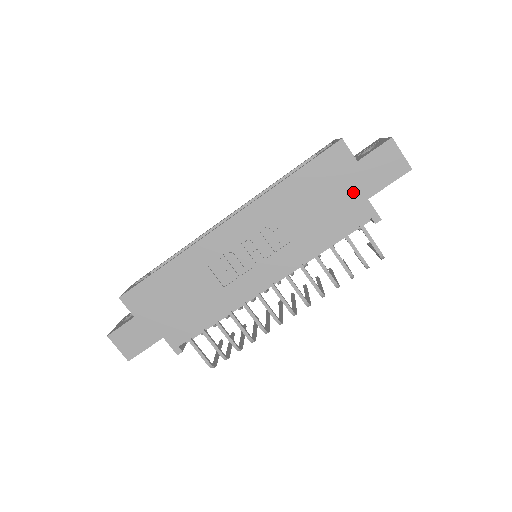
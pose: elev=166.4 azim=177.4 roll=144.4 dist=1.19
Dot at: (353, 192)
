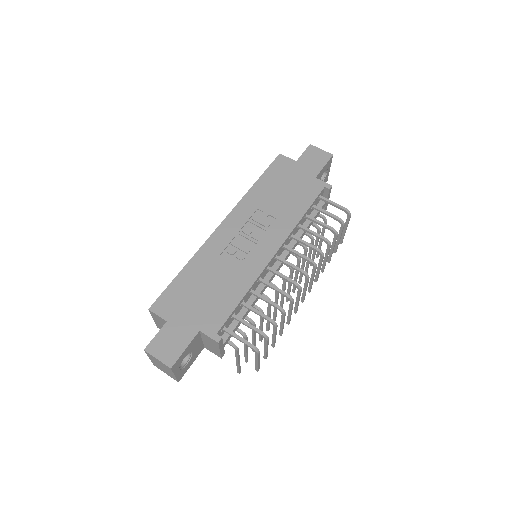
Dot at: (303, 177)
